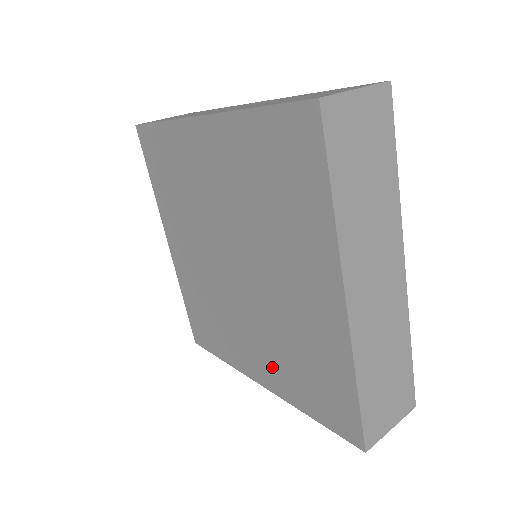
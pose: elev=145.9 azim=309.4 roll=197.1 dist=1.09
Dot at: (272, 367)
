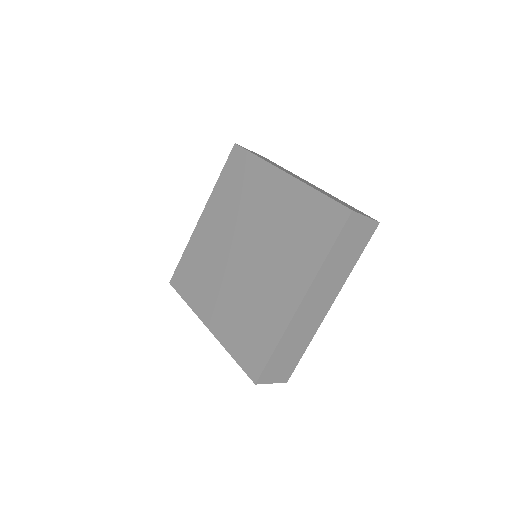
Dot at: (294, 271)
